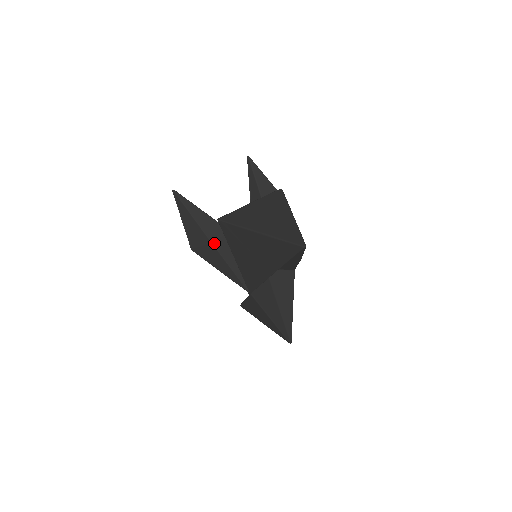
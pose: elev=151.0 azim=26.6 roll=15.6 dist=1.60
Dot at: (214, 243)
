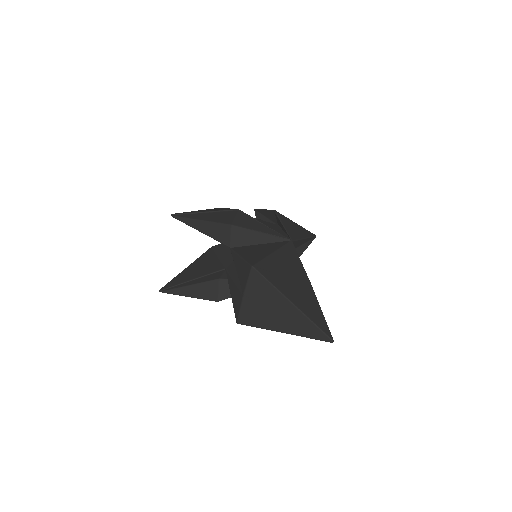
Dot at: (221, 278)
